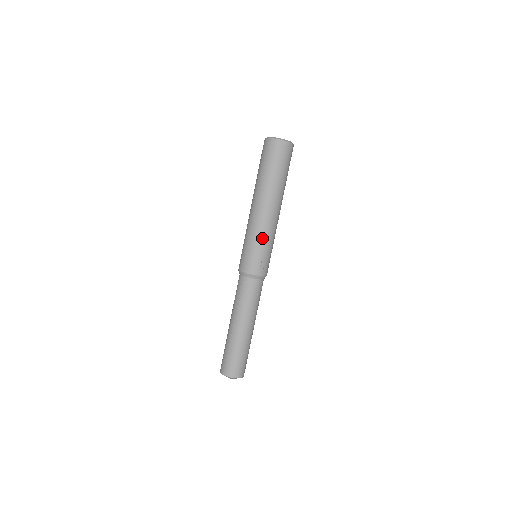
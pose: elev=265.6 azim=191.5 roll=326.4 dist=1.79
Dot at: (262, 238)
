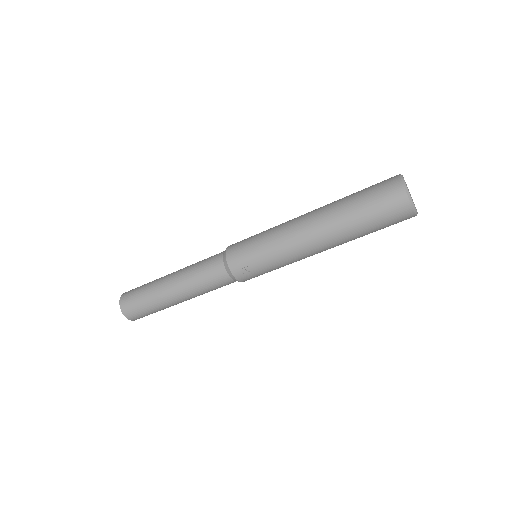
Dot at: (273, 250)
